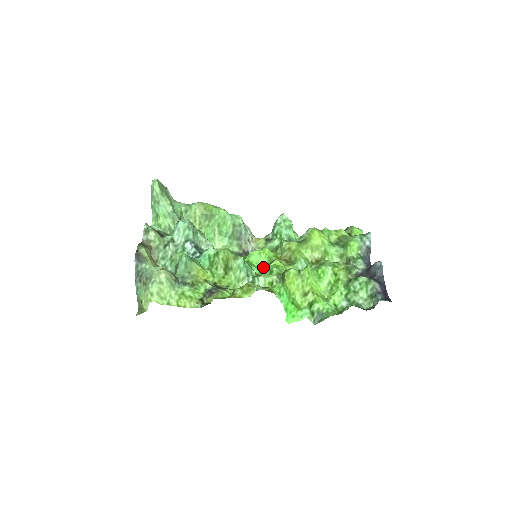
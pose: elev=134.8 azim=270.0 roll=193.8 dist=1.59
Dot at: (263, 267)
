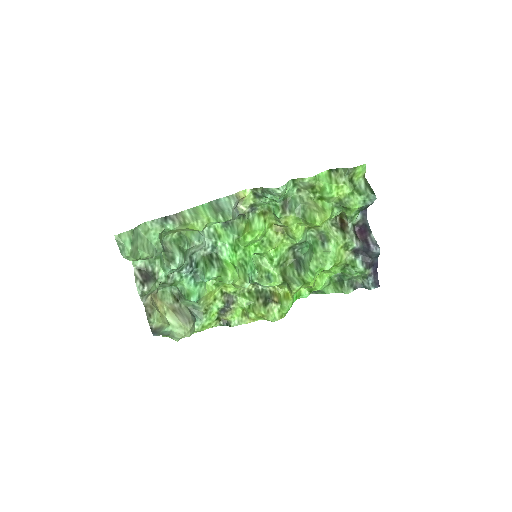
Dot at: (261, 251)
